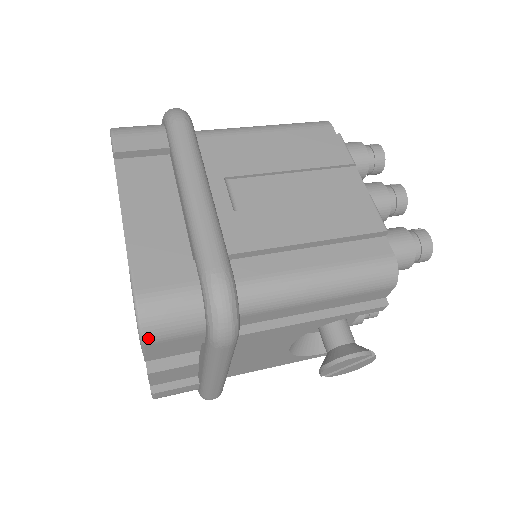
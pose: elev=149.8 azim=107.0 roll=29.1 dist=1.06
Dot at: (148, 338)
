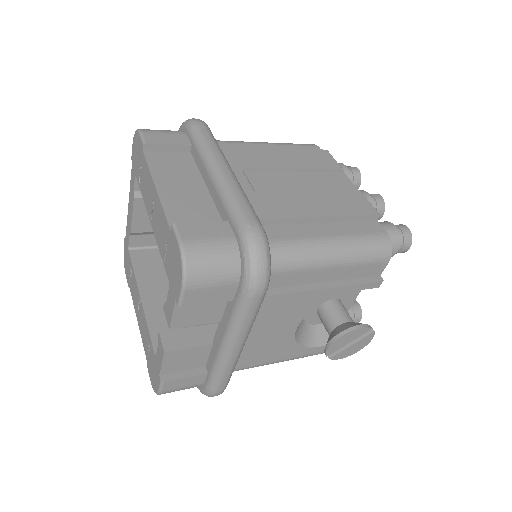
Dot at: (190, 282)
